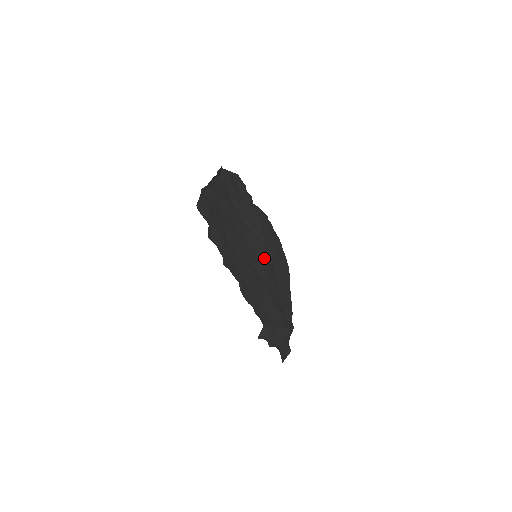
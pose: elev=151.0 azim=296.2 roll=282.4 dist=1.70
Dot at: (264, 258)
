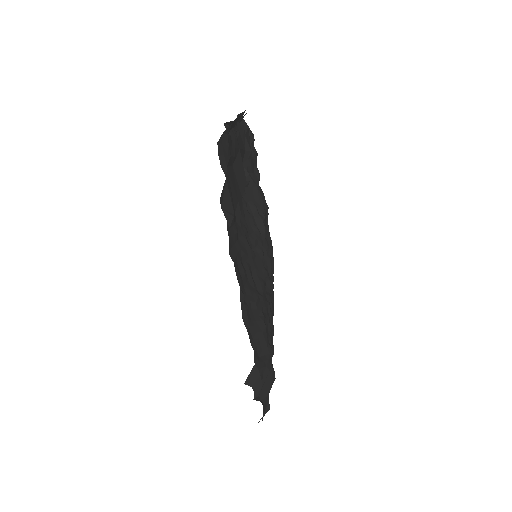
Dot at: (262, 262)
